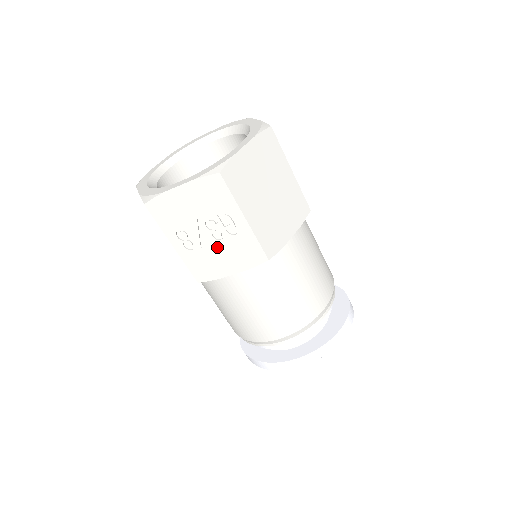
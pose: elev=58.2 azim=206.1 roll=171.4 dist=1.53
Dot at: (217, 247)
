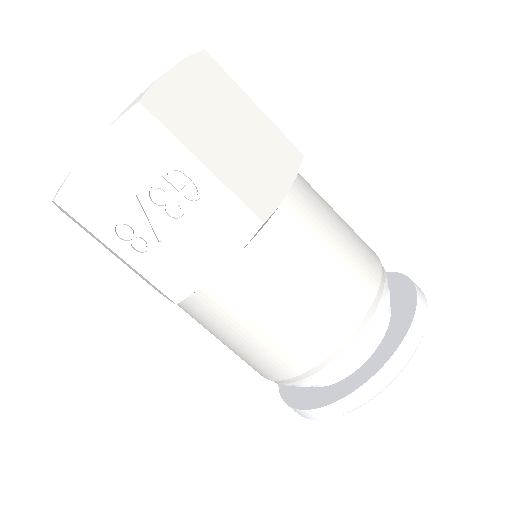
Dot at: (181, 231)
